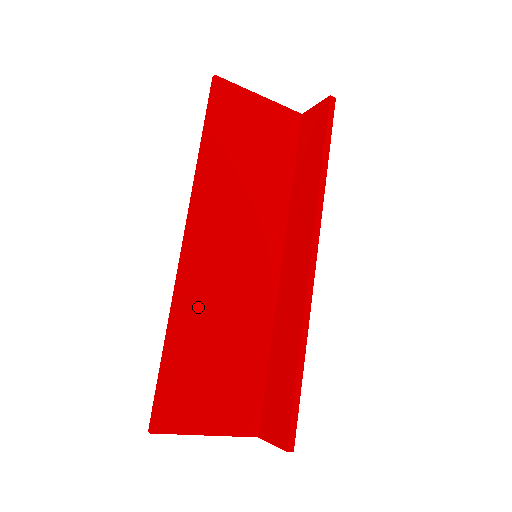
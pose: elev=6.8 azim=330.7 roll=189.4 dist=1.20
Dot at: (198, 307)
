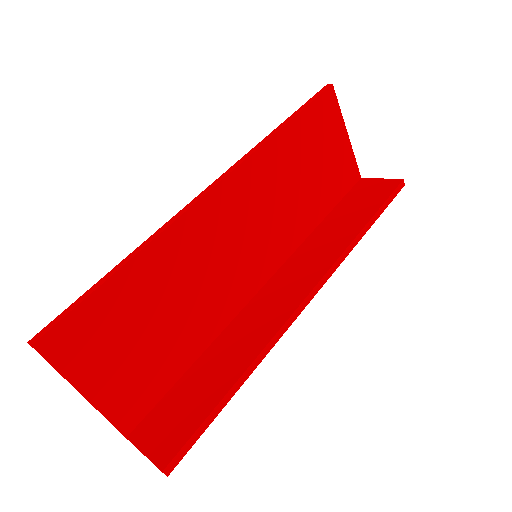
Dot at: (177, 256)
